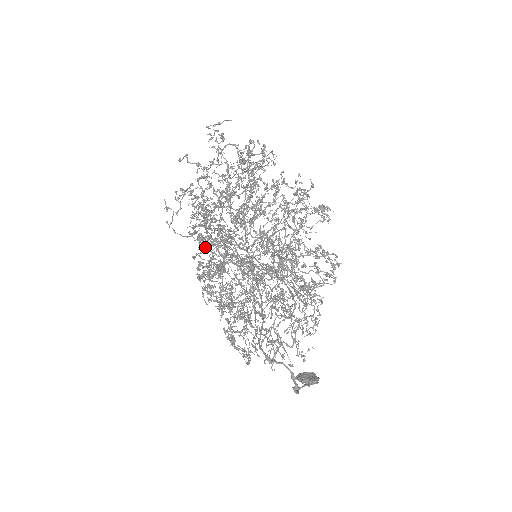
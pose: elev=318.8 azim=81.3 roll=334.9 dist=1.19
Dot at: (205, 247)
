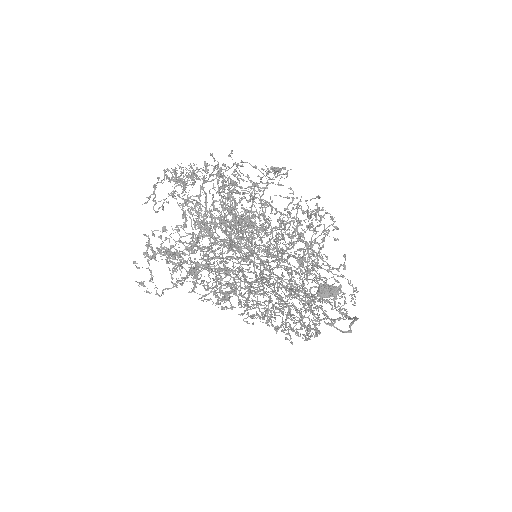
Dot at: (246, 303)
